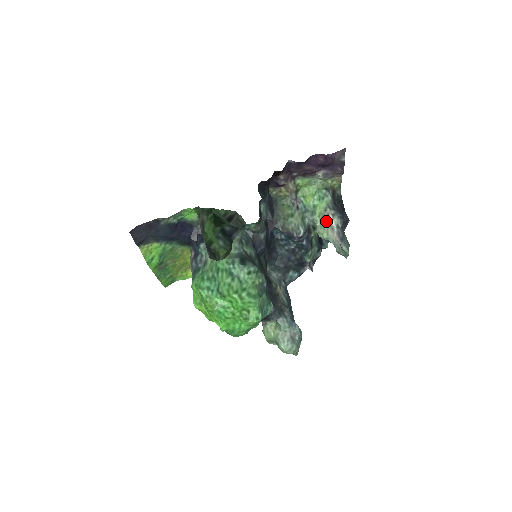
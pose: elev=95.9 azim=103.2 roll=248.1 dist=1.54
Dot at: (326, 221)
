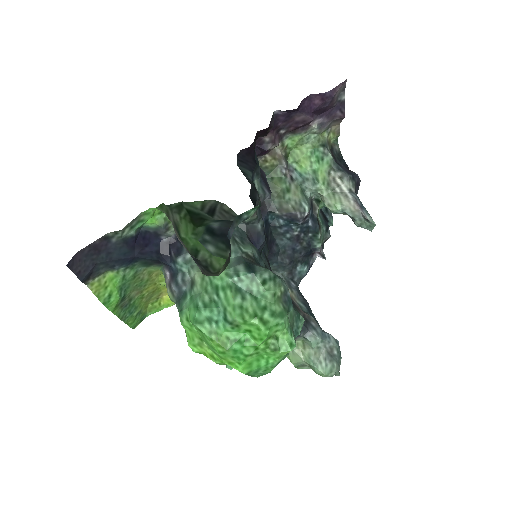
Dot at: (334, 188)
